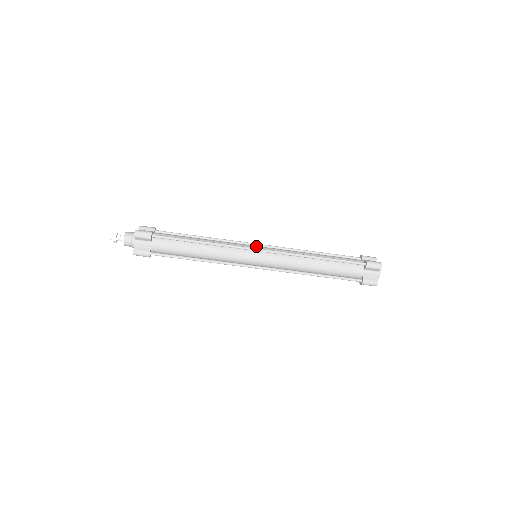
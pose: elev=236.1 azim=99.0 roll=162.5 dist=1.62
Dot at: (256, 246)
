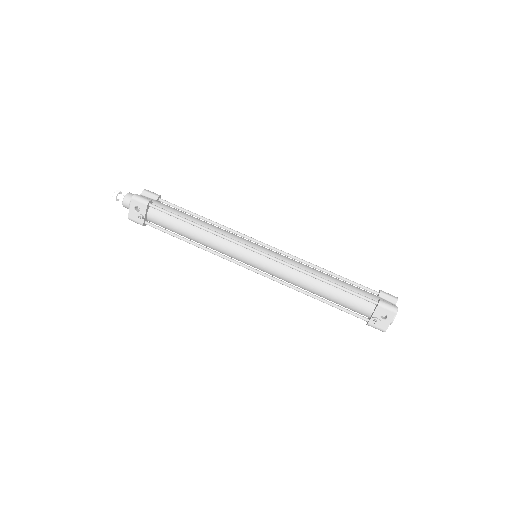
Dot at: occluded
